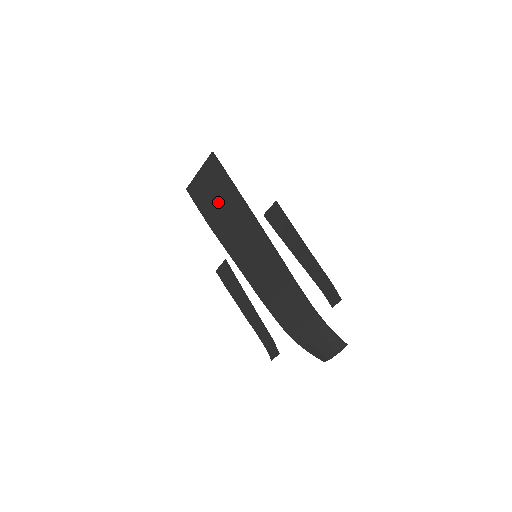
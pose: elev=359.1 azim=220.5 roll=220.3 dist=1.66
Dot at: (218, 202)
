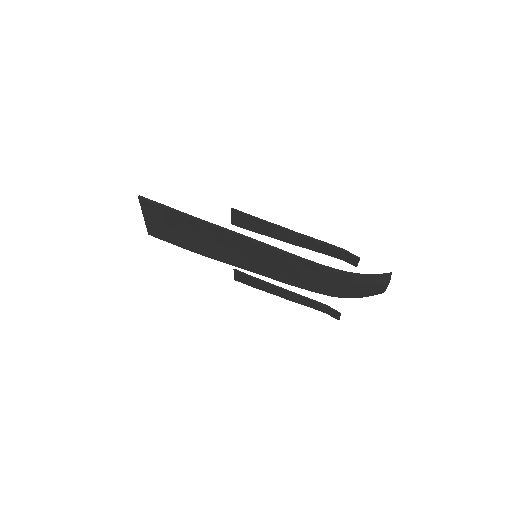
Dot at: (184, 233)
